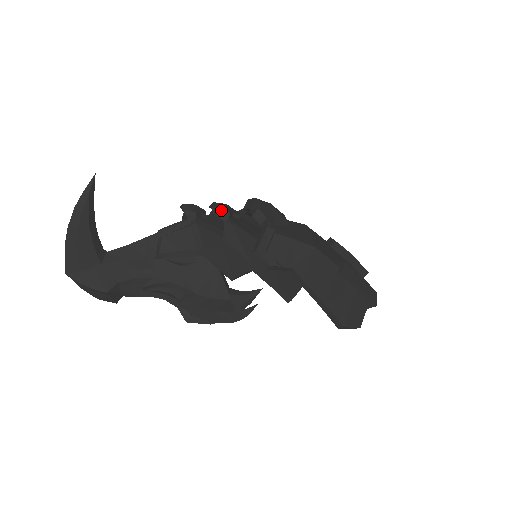
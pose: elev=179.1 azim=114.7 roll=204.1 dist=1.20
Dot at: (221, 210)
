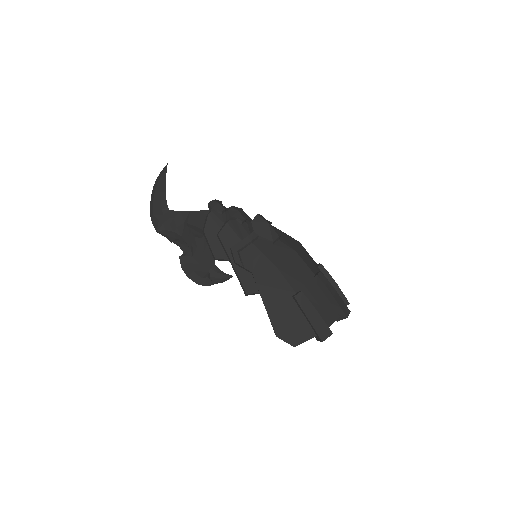
Dot at: (228, 213)
